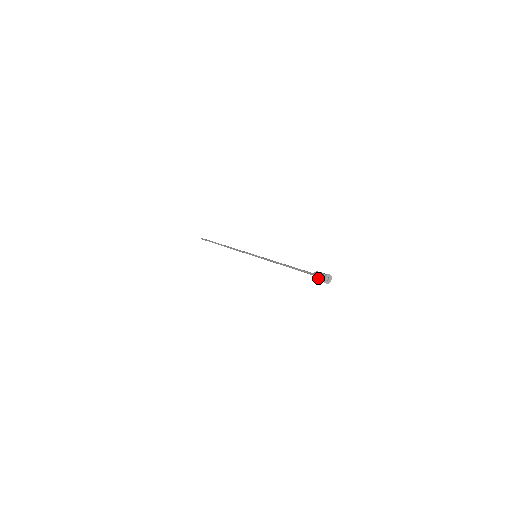
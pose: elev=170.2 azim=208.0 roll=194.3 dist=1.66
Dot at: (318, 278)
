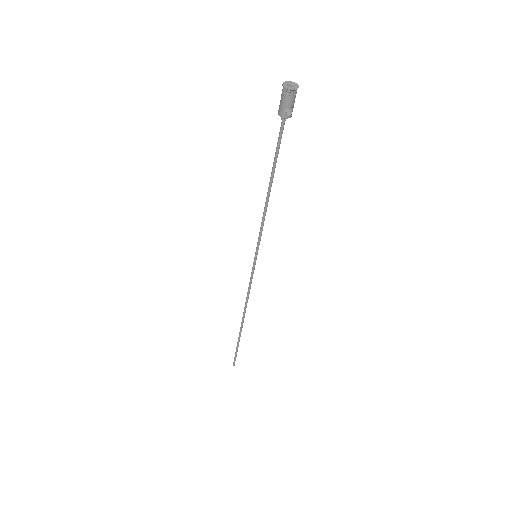
Dot at: (282, 98)
